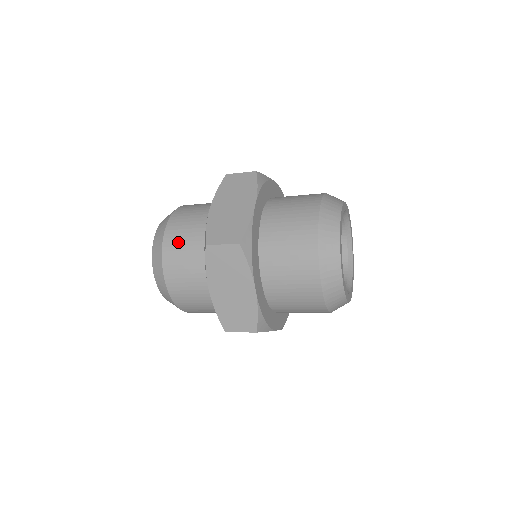
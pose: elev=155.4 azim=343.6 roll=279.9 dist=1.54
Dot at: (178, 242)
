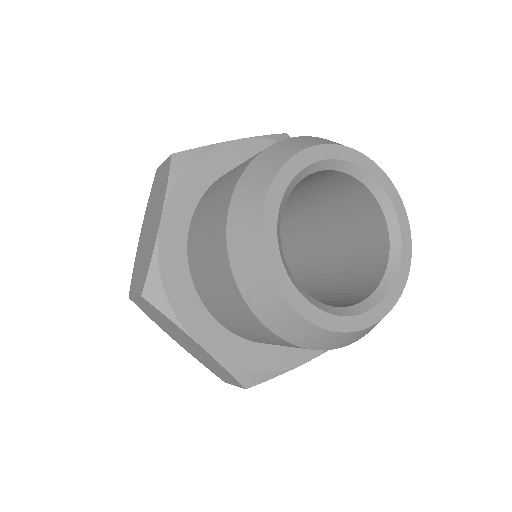
Dot at: occluded
